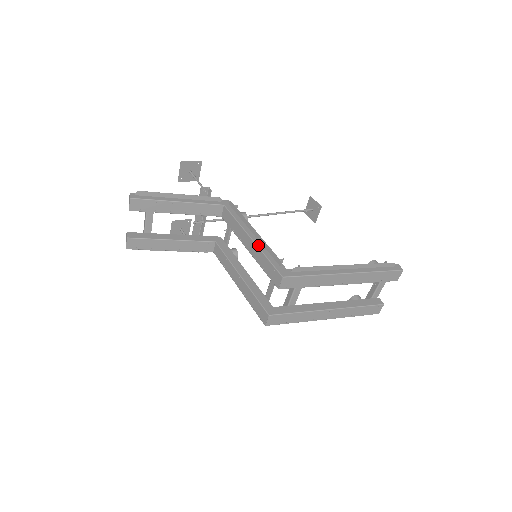
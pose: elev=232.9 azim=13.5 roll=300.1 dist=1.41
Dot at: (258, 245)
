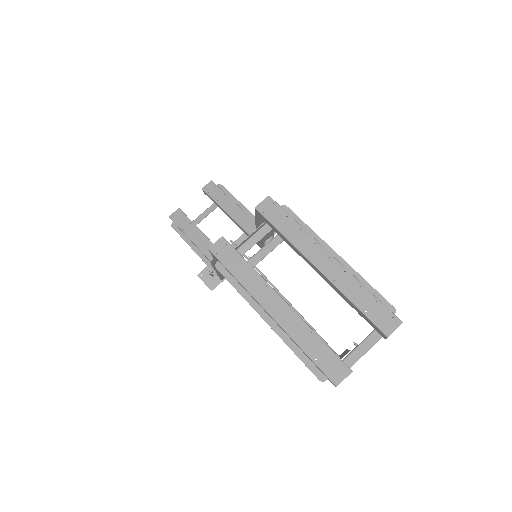
Dot at: occluded
